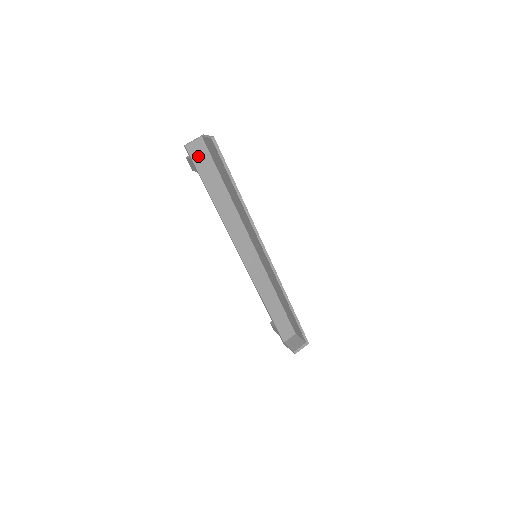
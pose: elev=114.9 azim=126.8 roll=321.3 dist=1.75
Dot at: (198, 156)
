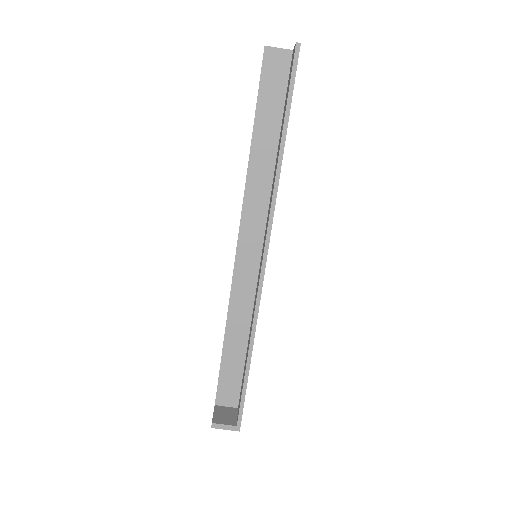
Dot at: (272, 71)
